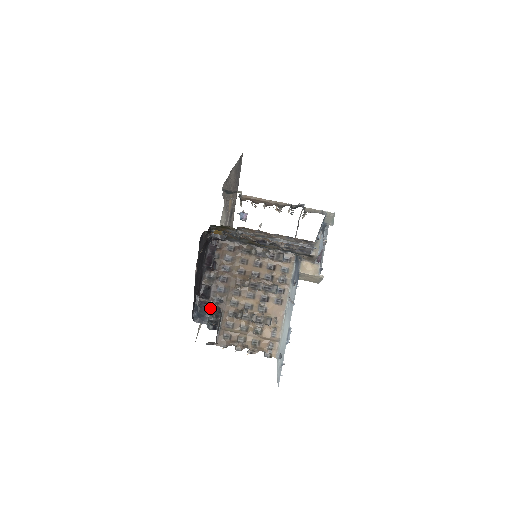
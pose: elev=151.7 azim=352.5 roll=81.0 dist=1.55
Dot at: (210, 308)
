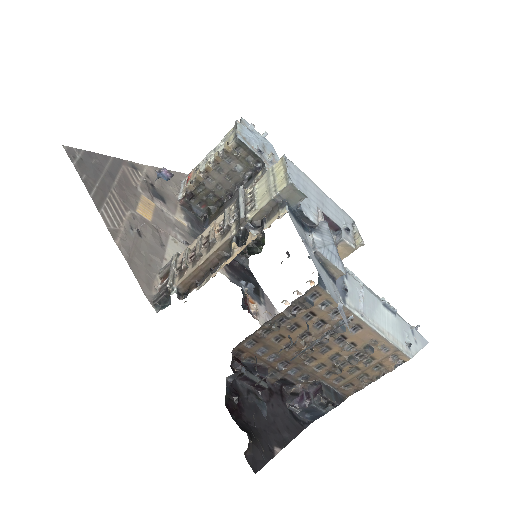
Dot at: (312, 405)
